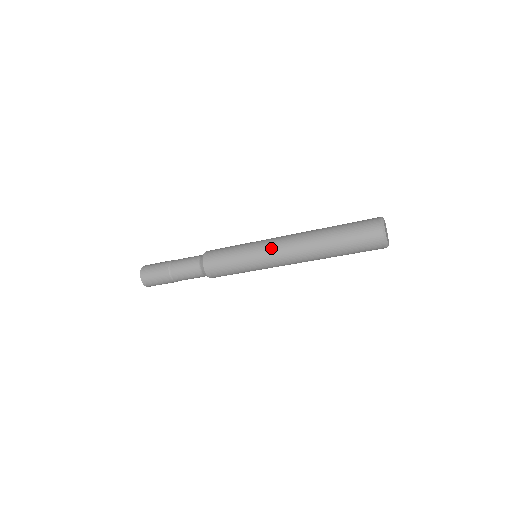
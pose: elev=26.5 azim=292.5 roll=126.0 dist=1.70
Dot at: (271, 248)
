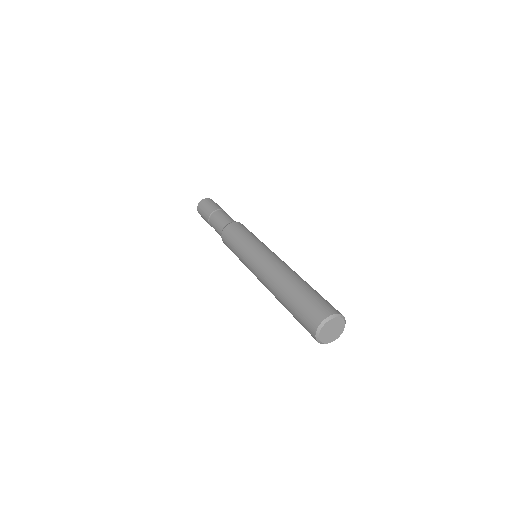
Dot at: (253, 272)
